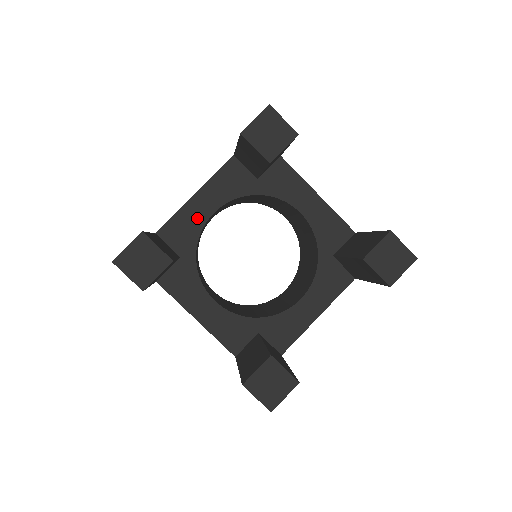
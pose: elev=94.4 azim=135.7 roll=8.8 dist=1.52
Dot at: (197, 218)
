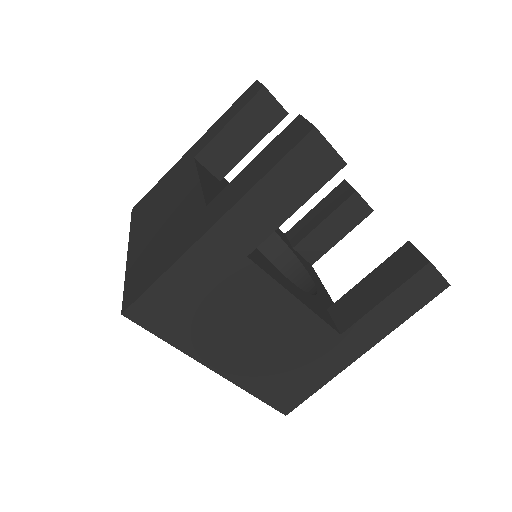
Dot at: occluded
